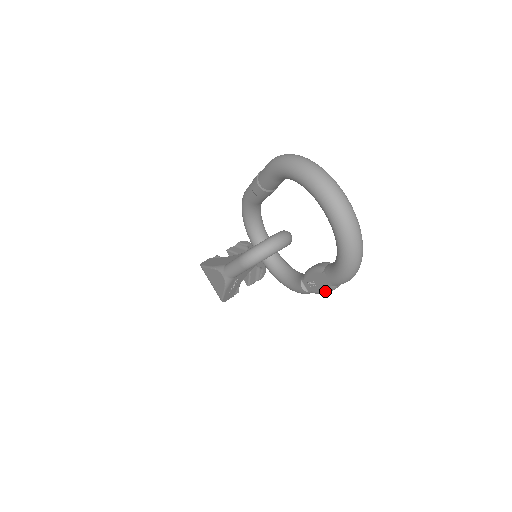
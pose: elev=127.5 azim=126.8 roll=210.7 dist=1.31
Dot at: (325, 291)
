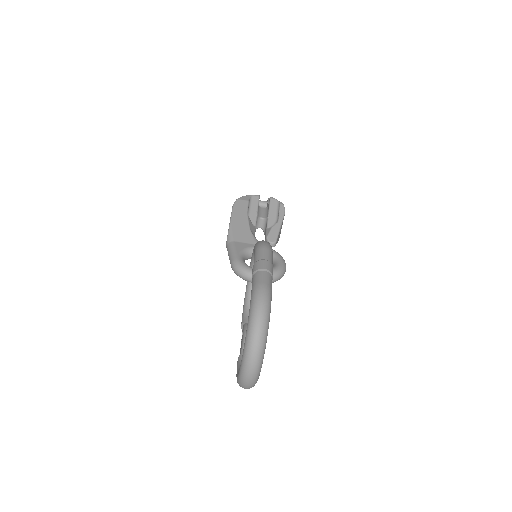
Dot at: (240, 351)
